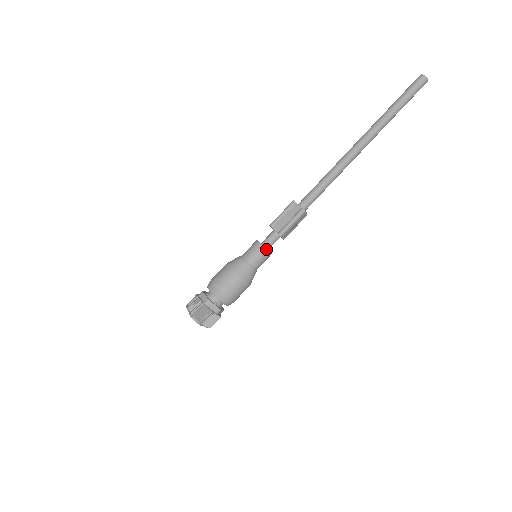
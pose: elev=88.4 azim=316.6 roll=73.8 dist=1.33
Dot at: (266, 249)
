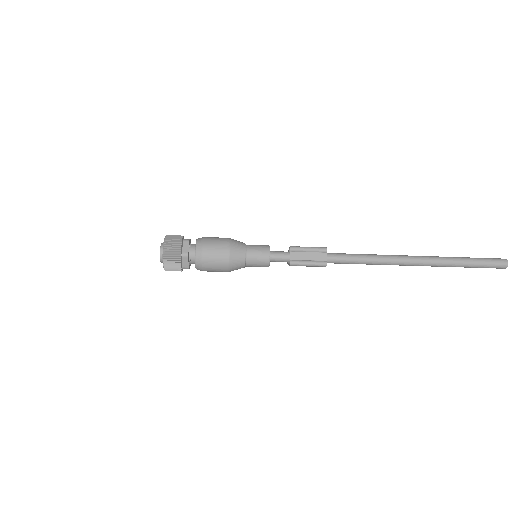
Dot at: (269, 262)
